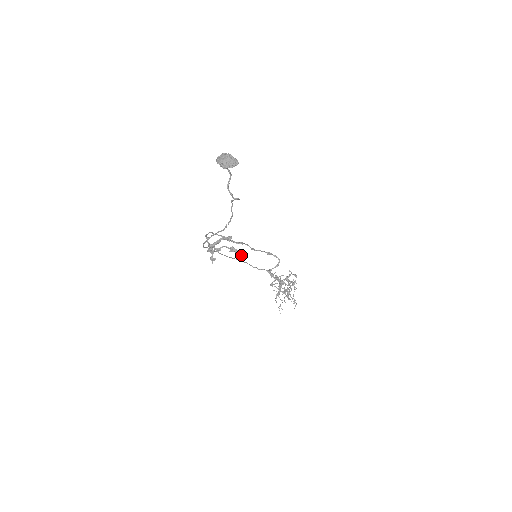
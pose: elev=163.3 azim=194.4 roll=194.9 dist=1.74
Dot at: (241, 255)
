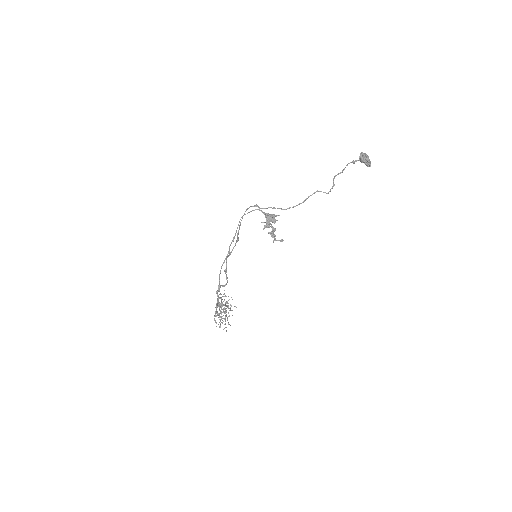
Dot at: (277, 240)
